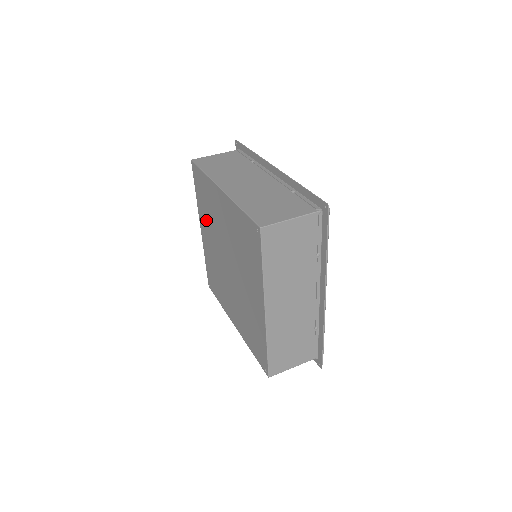
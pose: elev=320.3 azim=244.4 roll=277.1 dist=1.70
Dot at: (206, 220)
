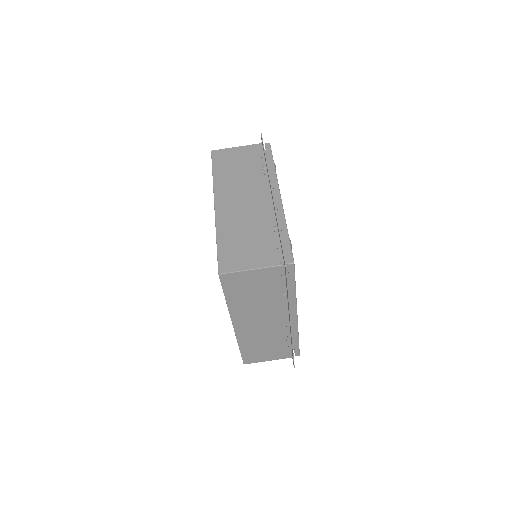
Dot at: occluded
